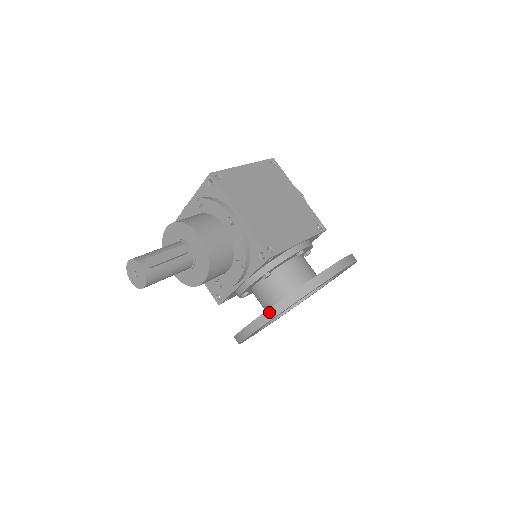
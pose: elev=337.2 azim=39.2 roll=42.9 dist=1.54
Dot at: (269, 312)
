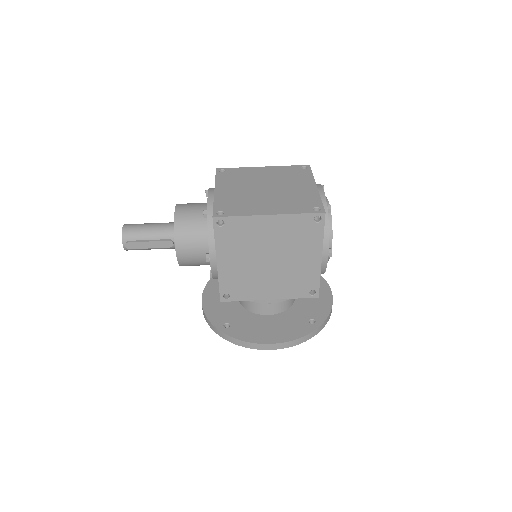
Dot at: (205, 317)
